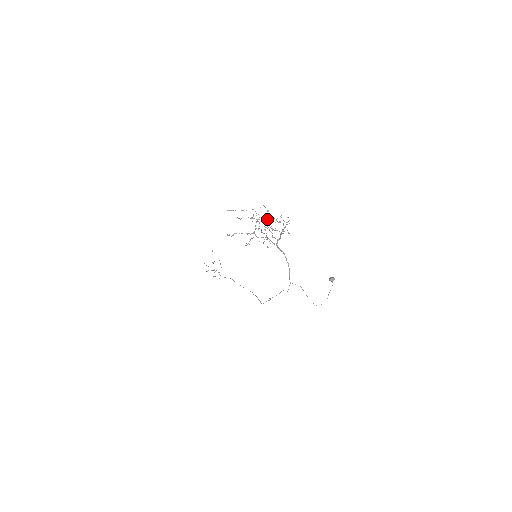
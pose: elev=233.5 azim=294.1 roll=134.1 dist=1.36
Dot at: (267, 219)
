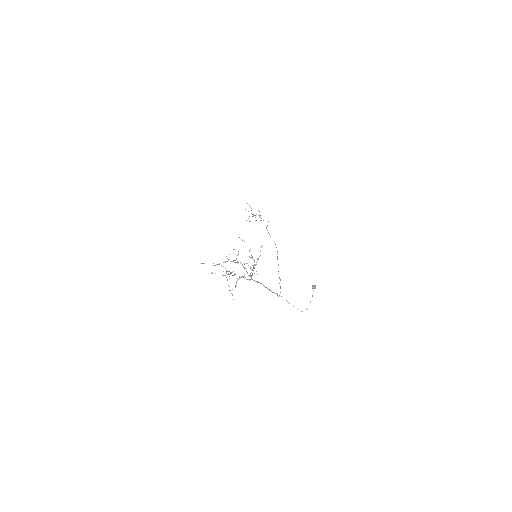
Dot at: (237, 263)
